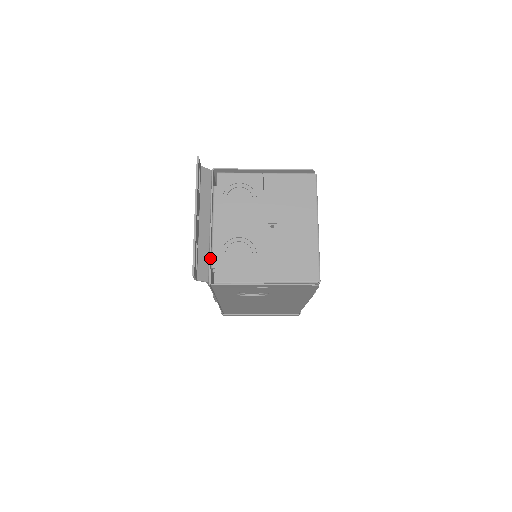
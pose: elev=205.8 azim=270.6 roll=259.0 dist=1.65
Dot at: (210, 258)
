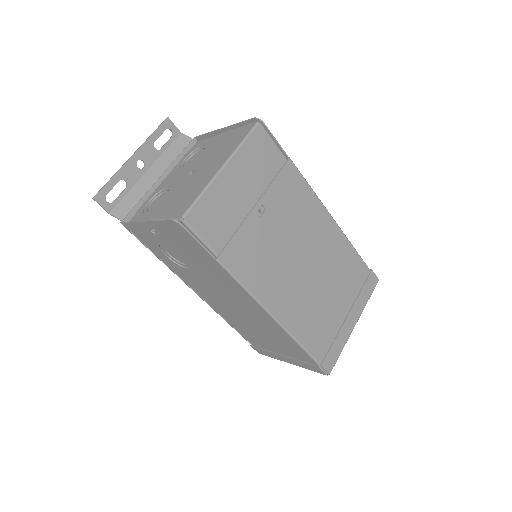
Dot at: (138, 202)
